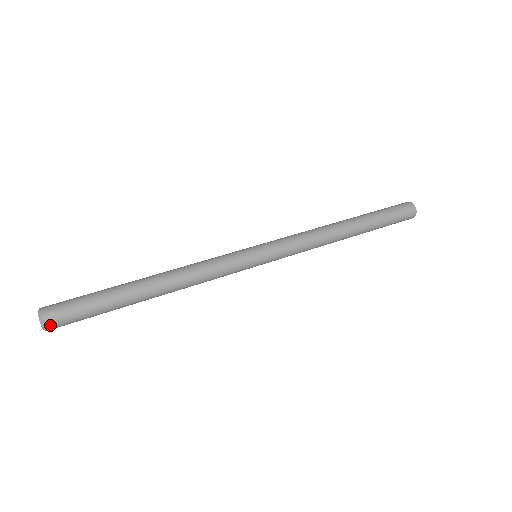
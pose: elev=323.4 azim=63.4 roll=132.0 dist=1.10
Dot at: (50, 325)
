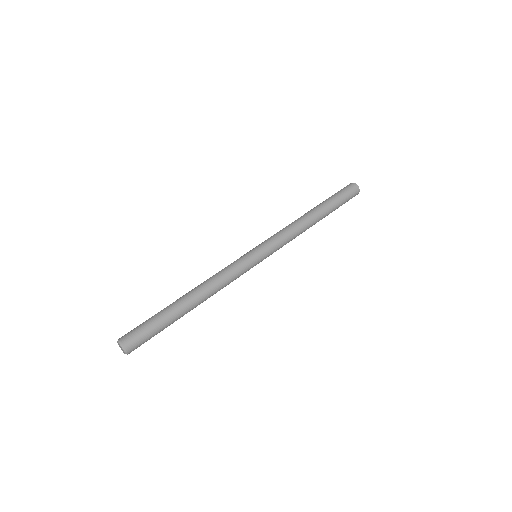
Dot at: occluded
